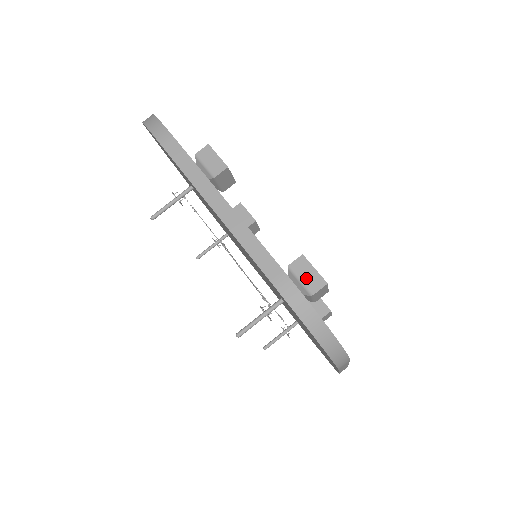
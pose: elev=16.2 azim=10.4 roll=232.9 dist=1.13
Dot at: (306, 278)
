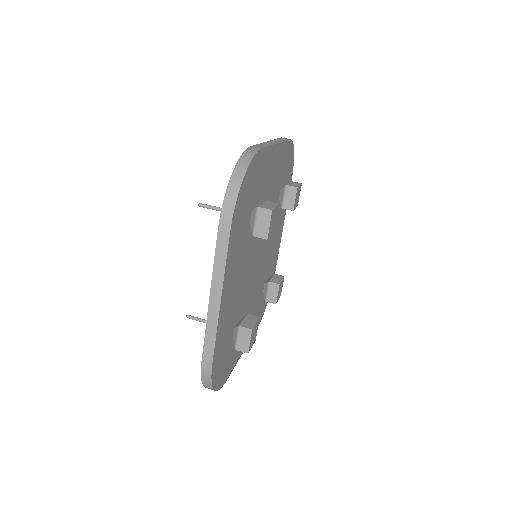
Dot at: (266, 205)
